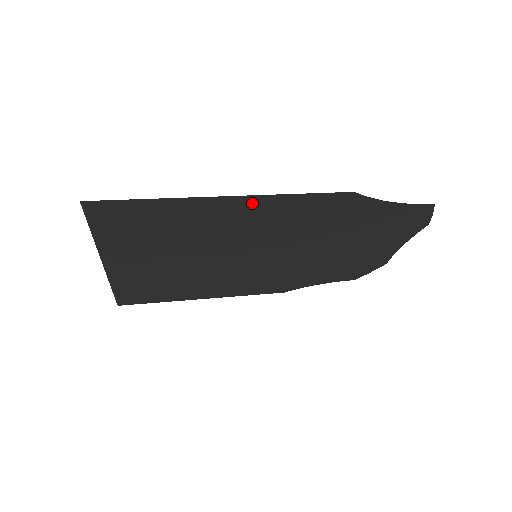
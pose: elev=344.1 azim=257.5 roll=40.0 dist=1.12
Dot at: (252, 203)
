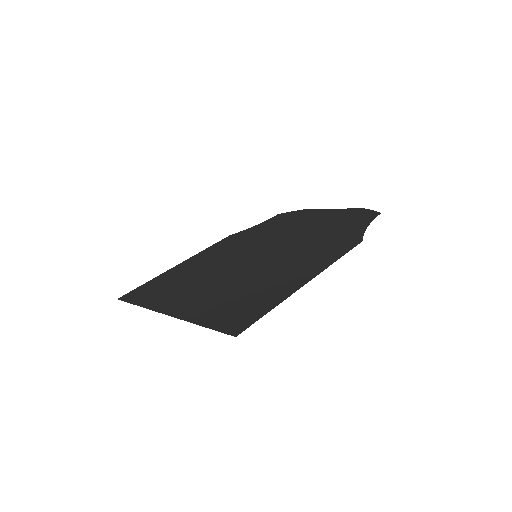
Dot at: (305, 270)
